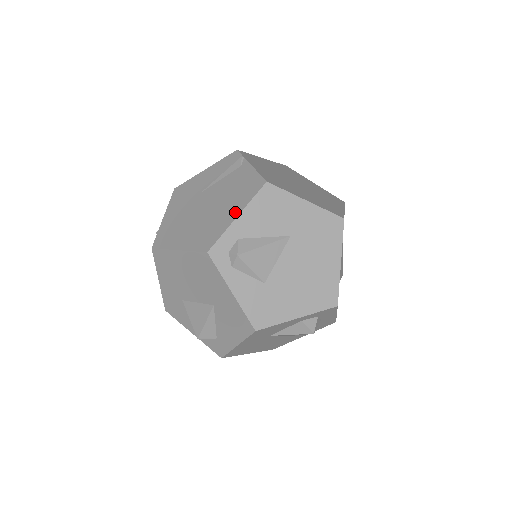
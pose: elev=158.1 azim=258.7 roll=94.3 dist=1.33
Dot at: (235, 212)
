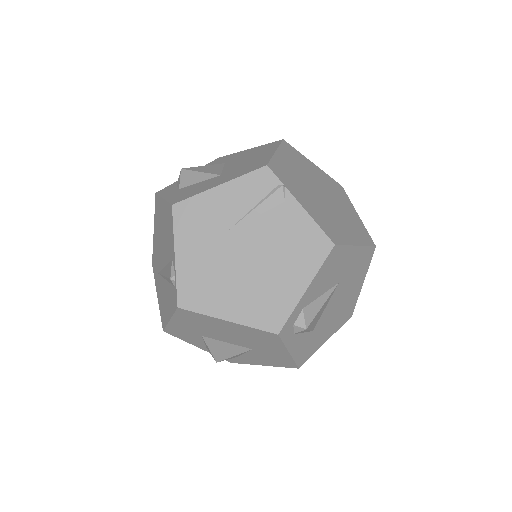
Dot at: (301, 282)
